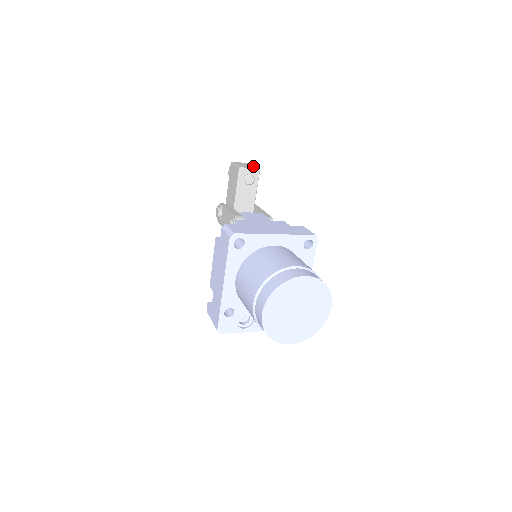
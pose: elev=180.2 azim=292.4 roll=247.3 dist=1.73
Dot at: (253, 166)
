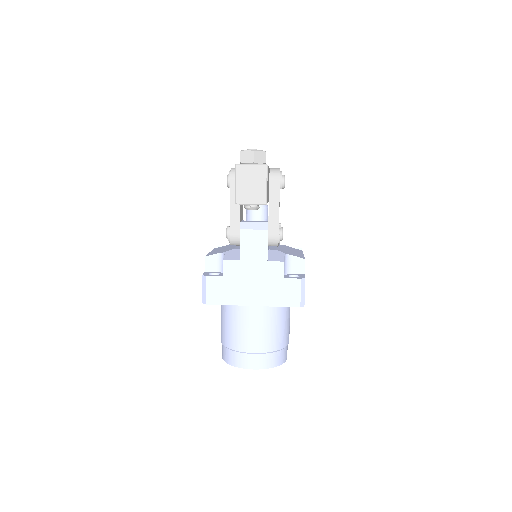
Dot at: (261, 189)
